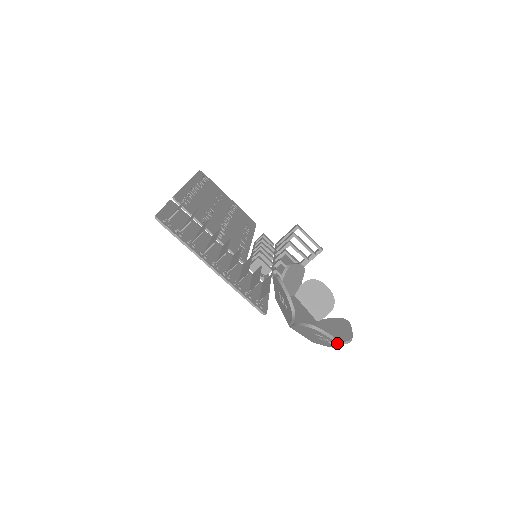
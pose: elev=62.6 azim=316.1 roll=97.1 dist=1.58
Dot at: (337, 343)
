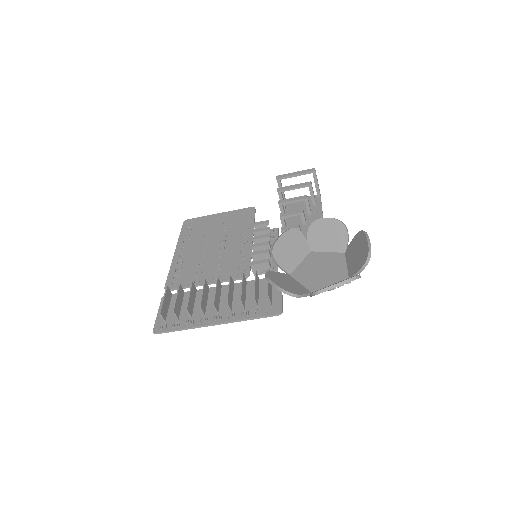
Dot at: occluded
